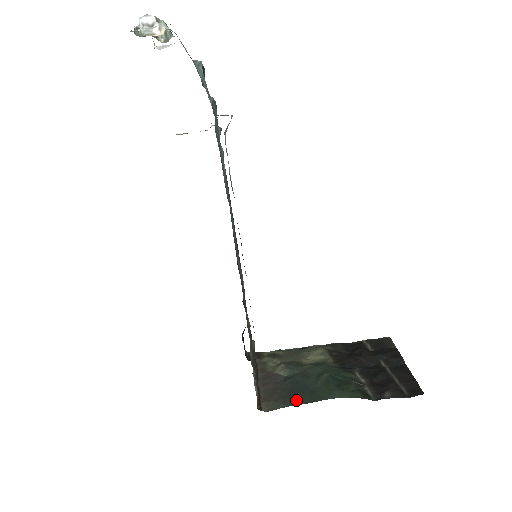
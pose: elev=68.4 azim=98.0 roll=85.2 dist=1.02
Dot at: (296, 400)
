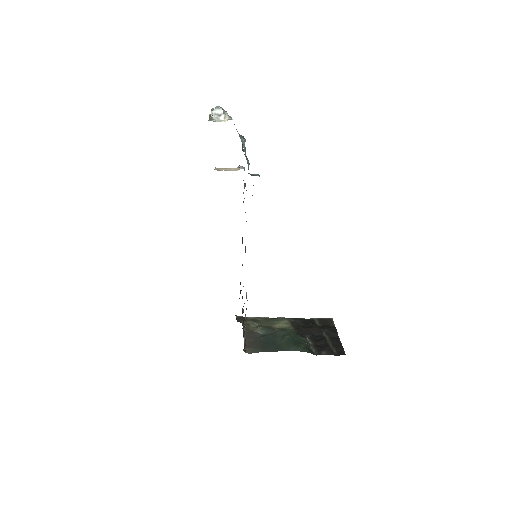
Dot at: (268, 349)
